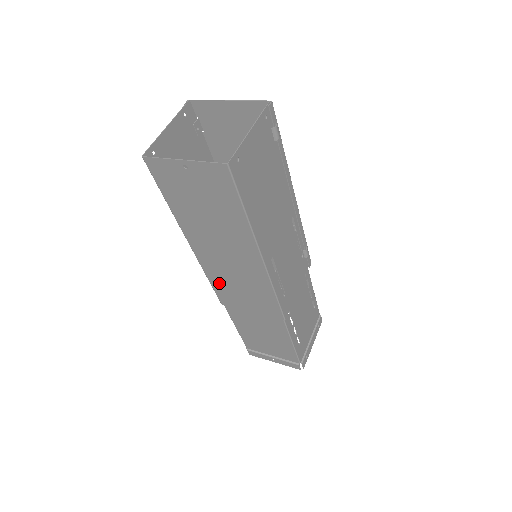
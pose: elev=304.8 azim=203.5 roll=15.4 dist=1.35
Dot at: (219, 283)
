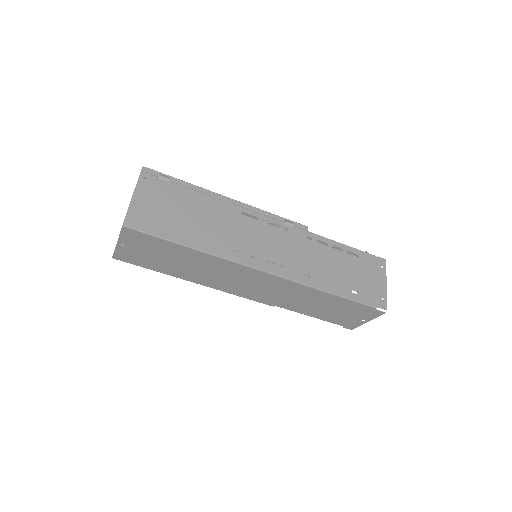
Dot at: (246, 294)
